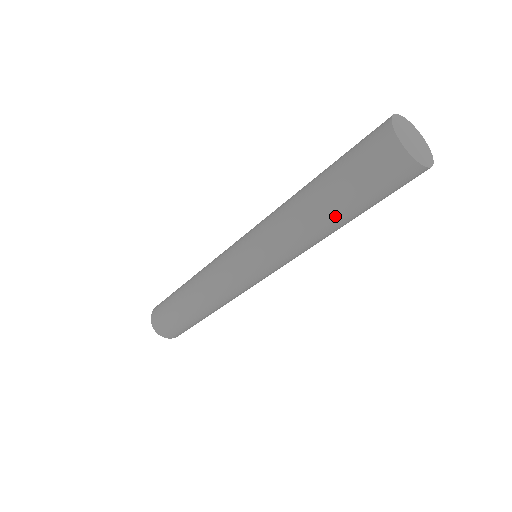
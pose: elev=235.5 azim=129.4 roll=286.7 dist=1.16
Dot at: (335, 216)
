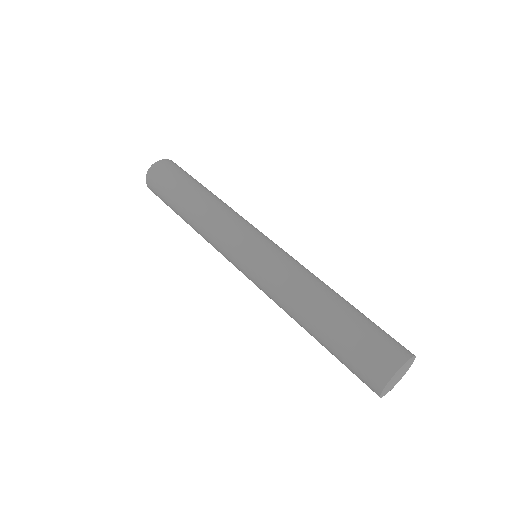
Dot at: (315, 336)
